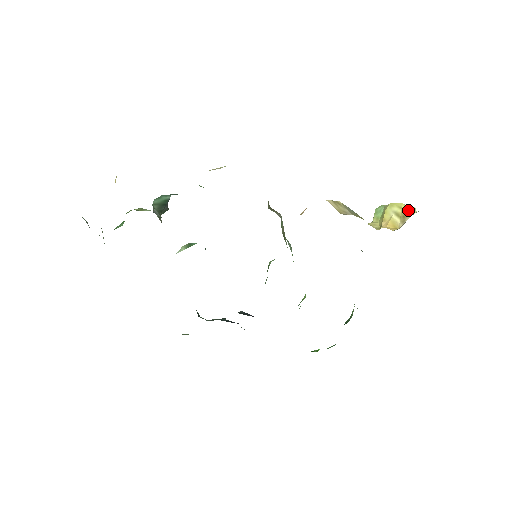
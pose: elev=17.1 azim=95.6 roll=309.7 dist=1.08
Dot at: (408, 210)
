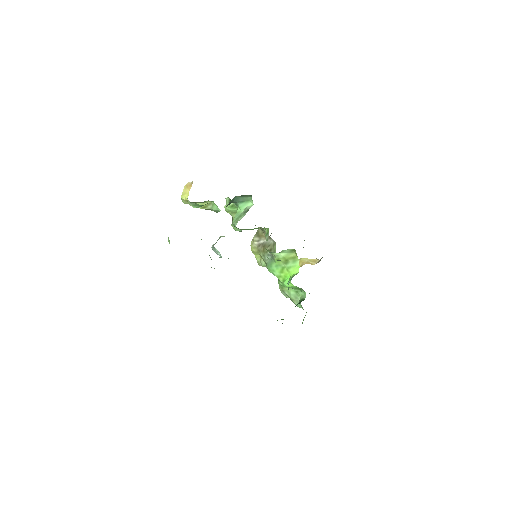
Dot at: (316, 259)
